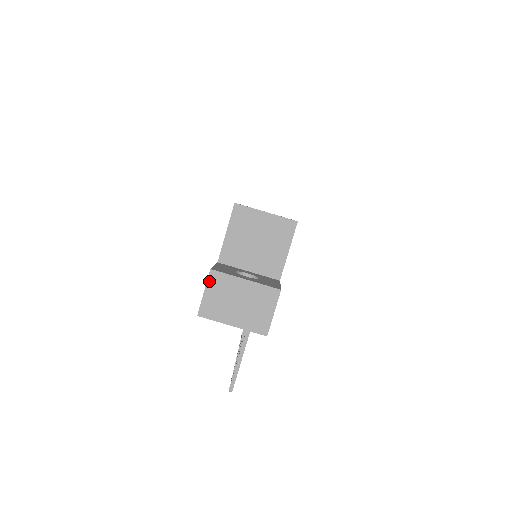
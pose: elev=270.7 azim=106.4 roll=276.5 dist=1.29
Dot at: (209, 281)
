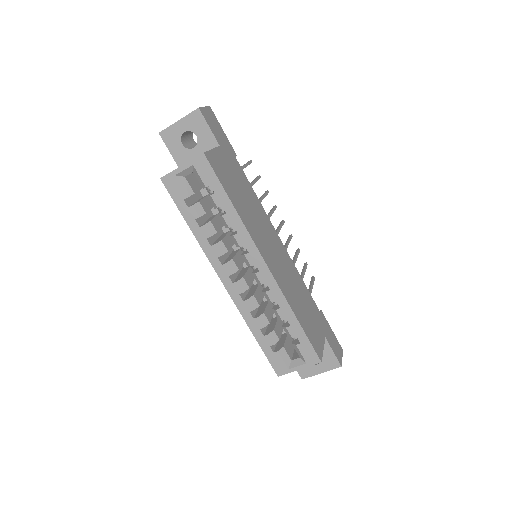
Dot at: occluded
